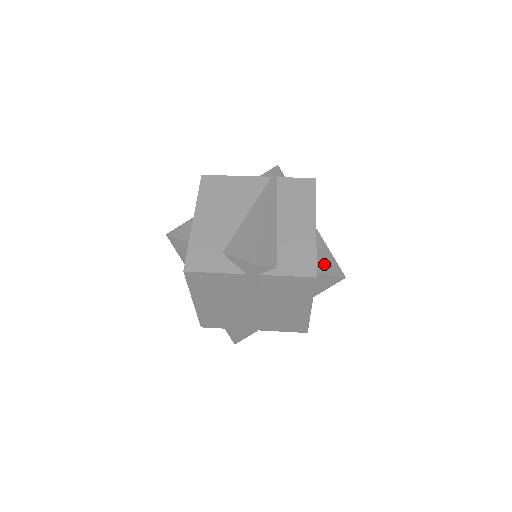
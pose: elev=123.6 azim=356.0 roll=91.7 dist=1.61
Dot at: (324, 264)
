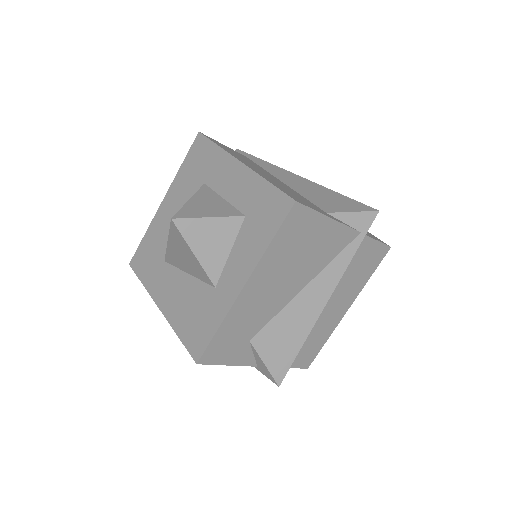
Dot at: occluded
